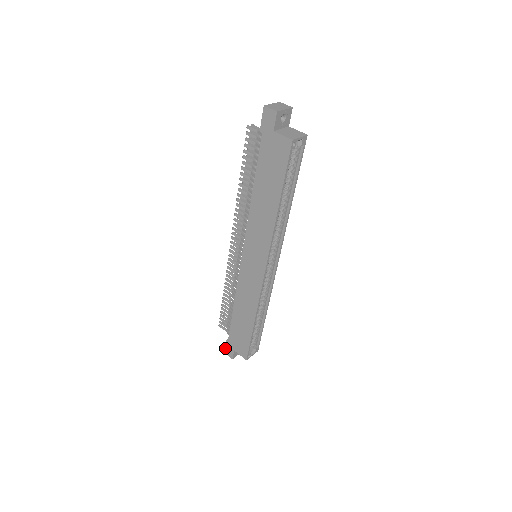
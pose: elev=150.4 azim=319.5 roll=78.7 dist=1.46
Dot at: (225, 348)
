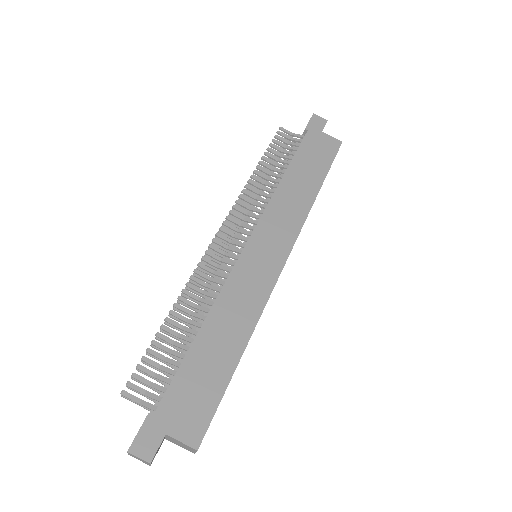
Dot at: (137, 436)
